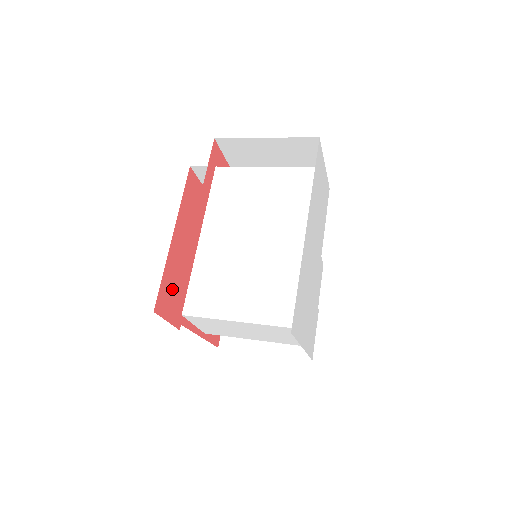
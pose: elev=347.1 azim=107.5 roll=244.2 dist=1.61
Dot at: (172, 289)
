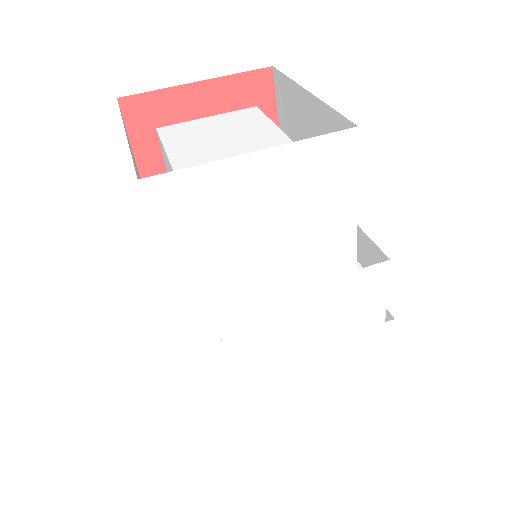
Dot at: occluded
